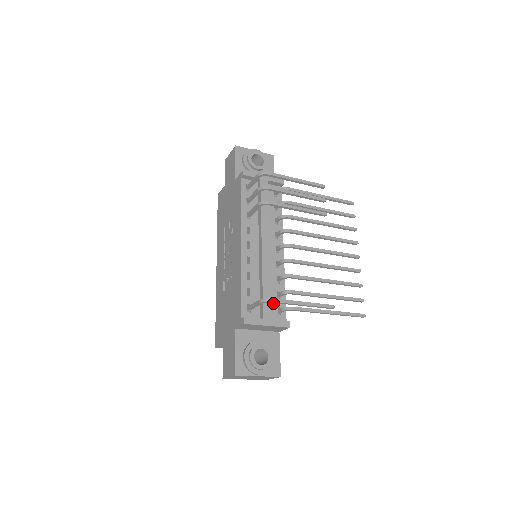
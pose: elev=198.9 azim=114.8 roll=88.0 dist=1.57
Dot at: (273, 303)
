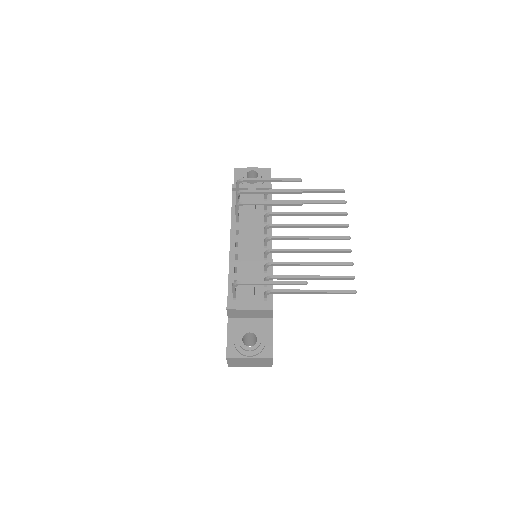
Dot at: (259, 291)
